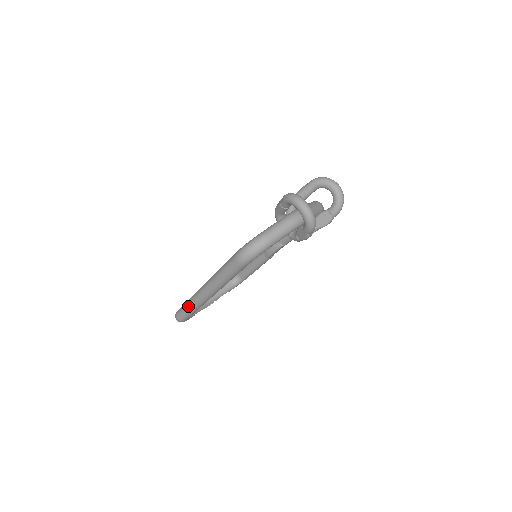
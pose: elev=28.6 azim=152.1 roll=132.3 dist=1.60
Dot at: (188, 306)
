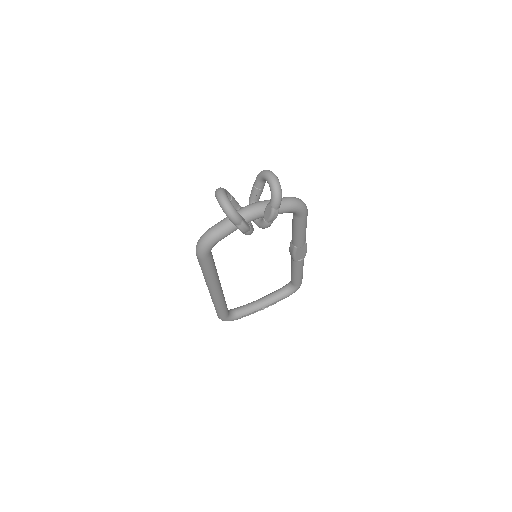
Dot at: occluded
